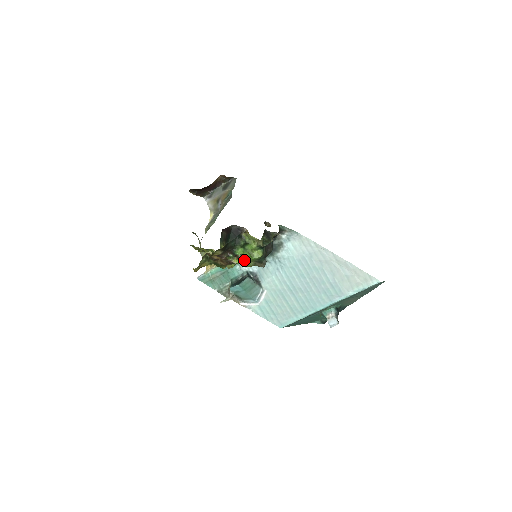
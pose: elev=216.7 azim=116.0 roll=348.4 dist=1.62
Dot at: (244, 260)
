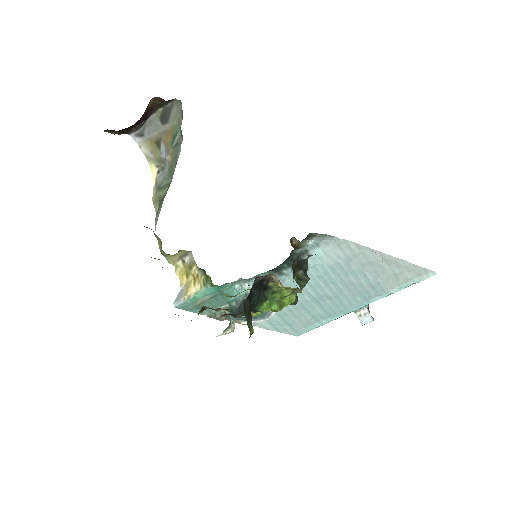
Dot at: (269, 310)
